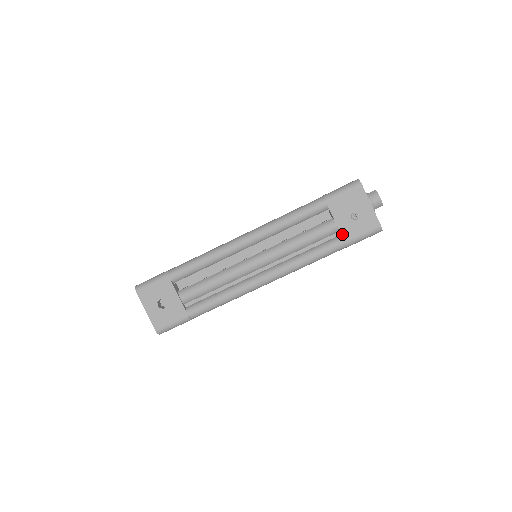
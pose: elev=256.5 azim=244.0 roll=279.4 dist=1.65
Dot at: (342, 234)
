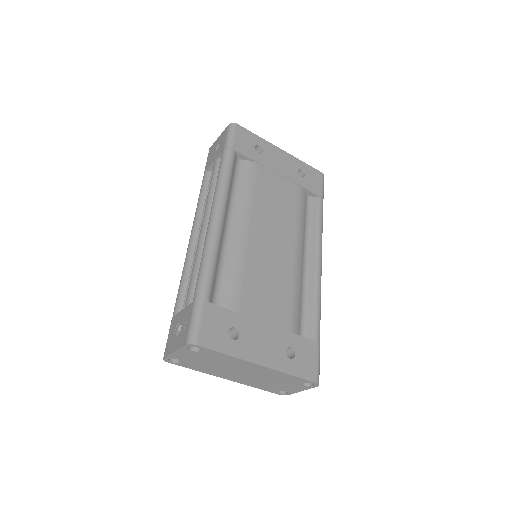
Dot at: (220, 154)
